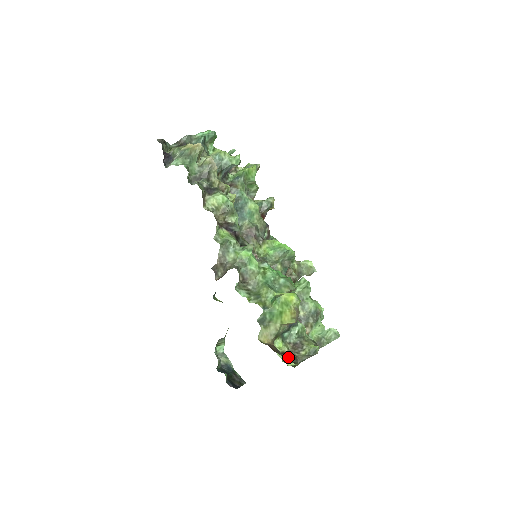
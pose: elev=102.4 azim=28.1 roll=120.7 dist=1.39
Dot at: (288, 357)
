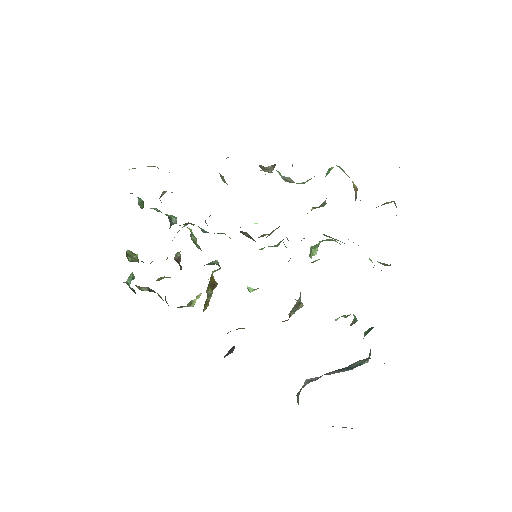
Dot at: occluded
